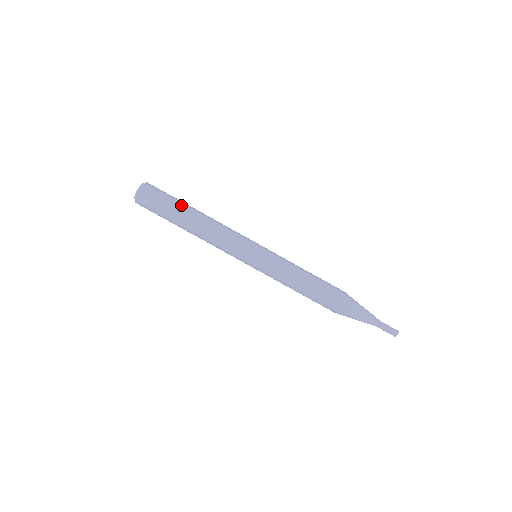
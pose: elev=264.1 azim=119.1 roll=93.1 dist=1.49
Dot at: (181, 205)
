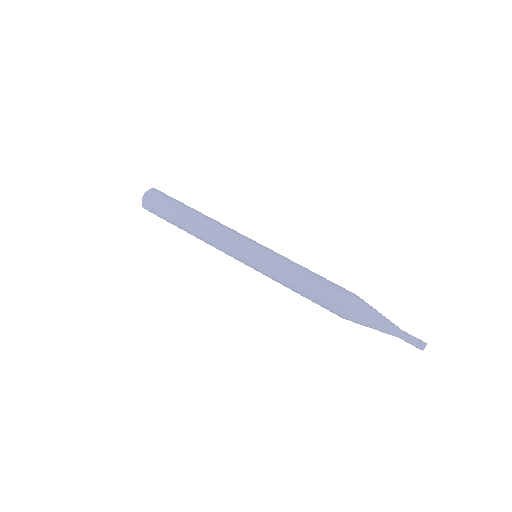
Dot at: occluded
